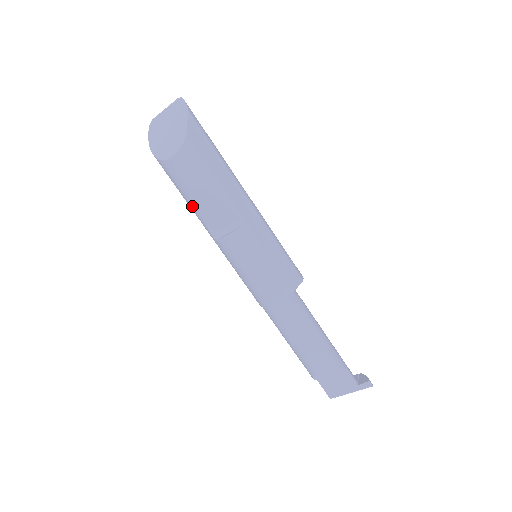
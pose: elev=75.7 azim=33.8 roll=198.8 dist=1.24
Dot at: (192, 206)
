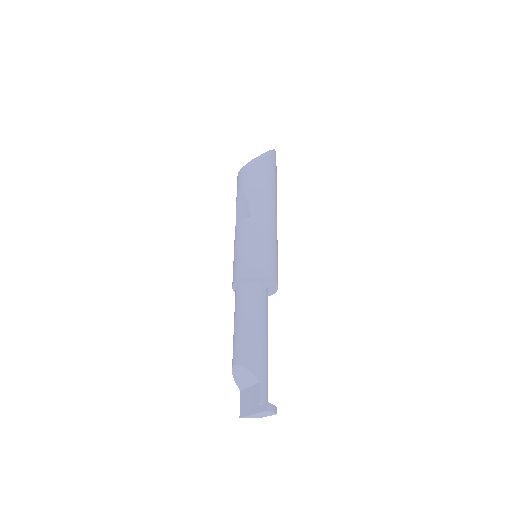
Dot at: occluded
